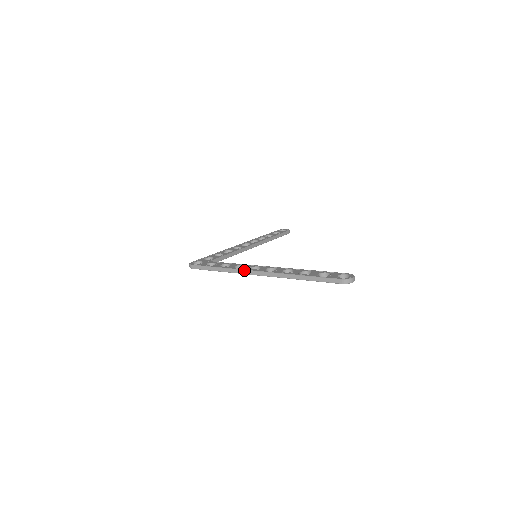
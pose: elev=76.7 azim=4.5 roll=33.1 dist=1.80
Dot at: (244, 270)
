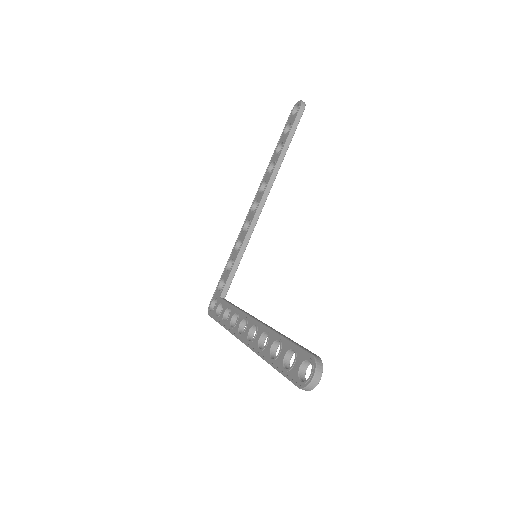
Dot at: occluded
